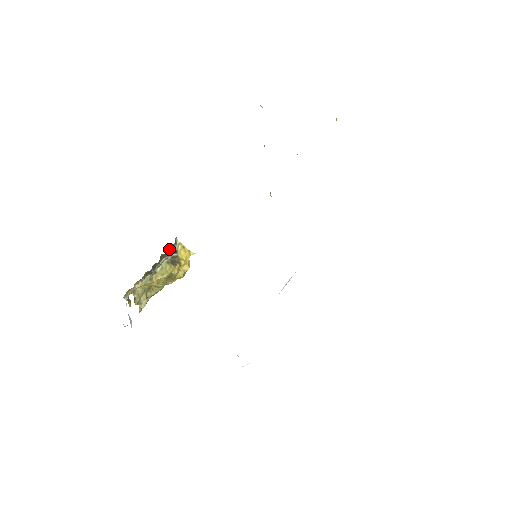
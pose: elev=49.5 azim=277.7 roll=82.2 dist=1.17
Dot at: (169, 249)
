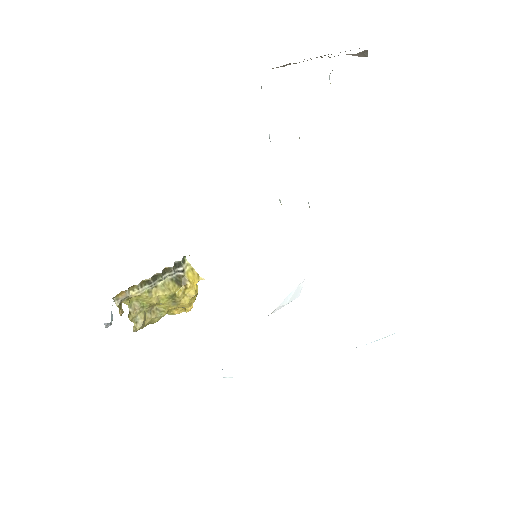
Dot at: (175, 265)
